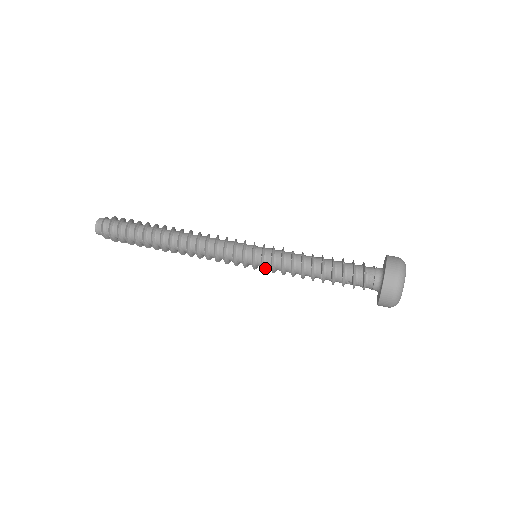
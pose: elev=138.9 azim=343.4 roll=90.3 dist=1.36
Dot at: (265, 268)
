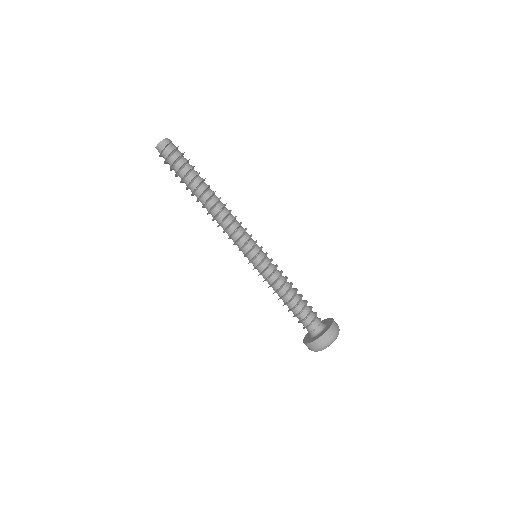
Dot at: (256, 268)
